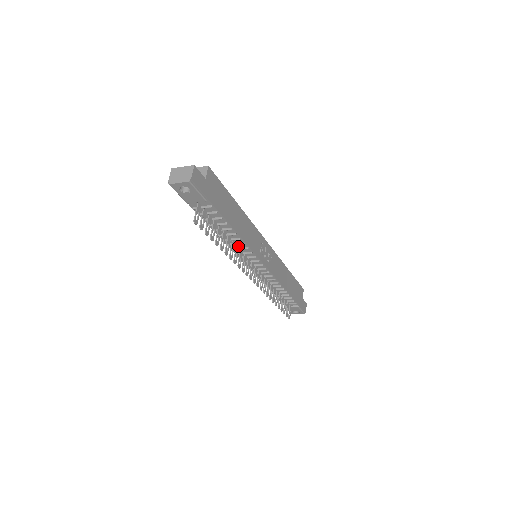
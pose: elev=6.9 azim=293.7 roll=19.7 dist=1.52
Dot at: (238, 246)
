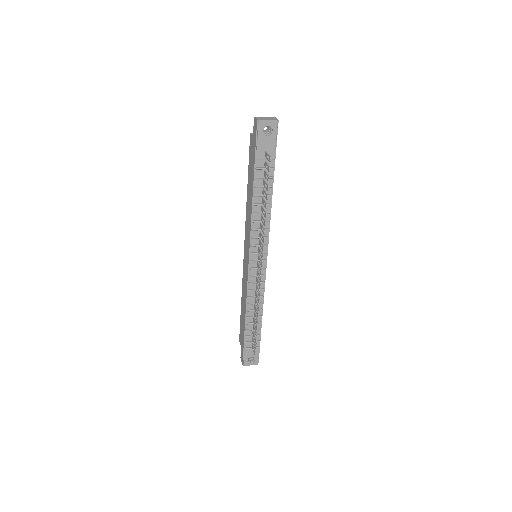
Dot at: (260, 225)
